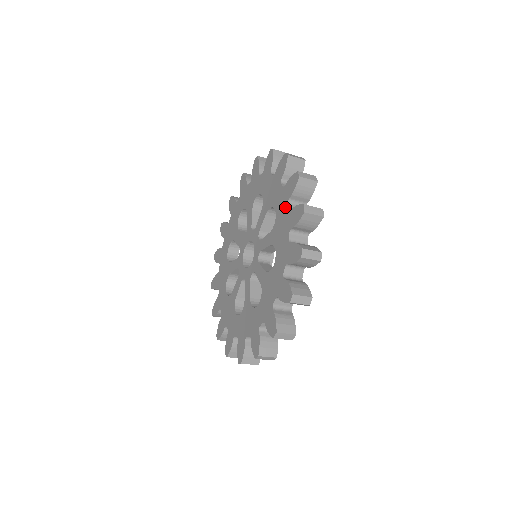
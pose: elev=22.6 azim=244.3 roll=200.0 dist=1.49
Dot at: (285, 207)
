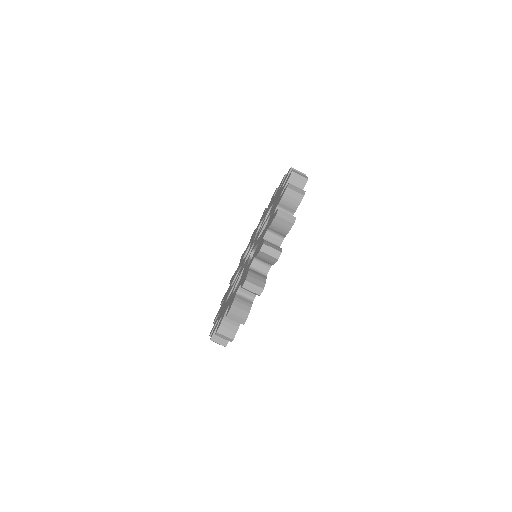
Dot at: (273, 212)
